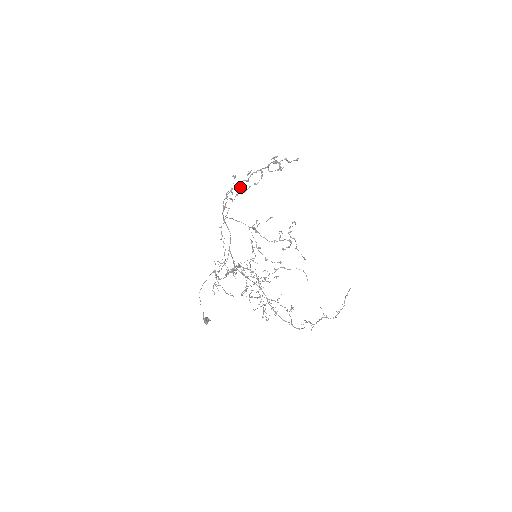
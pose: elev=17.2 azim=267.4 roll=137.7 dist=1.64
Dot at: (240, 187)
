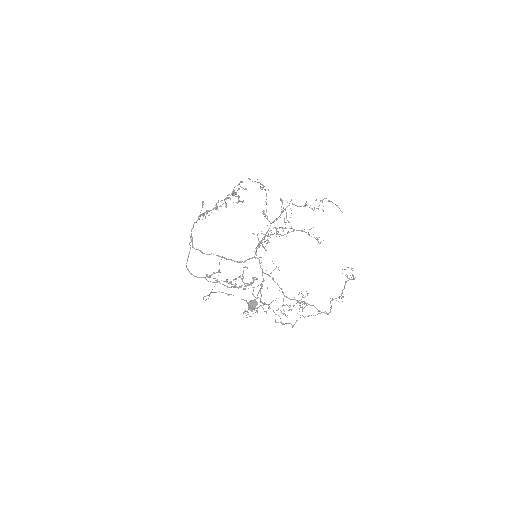
Dot at: occluded
